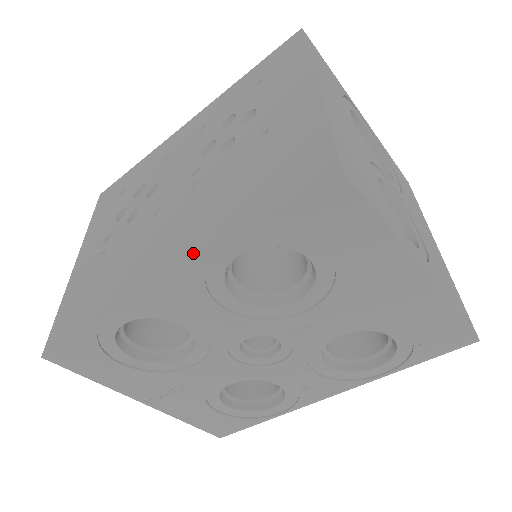
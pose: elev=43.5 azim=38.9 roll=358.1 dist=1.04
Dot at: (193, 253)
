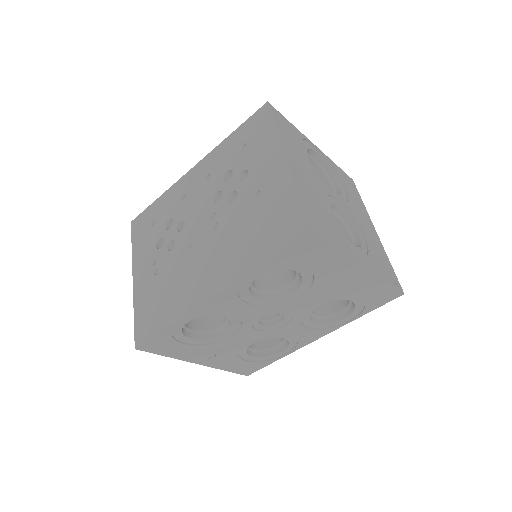
Dot at: (230, 279)
